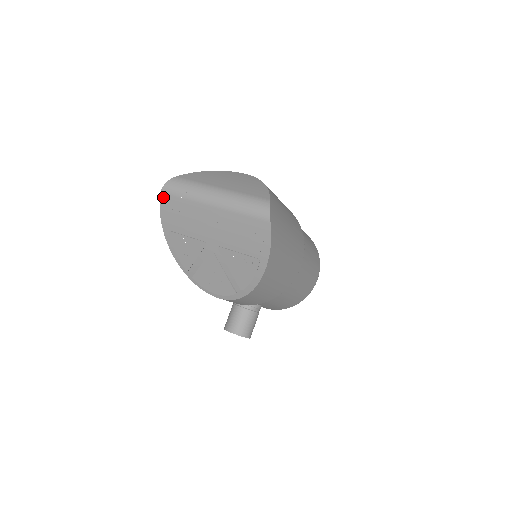
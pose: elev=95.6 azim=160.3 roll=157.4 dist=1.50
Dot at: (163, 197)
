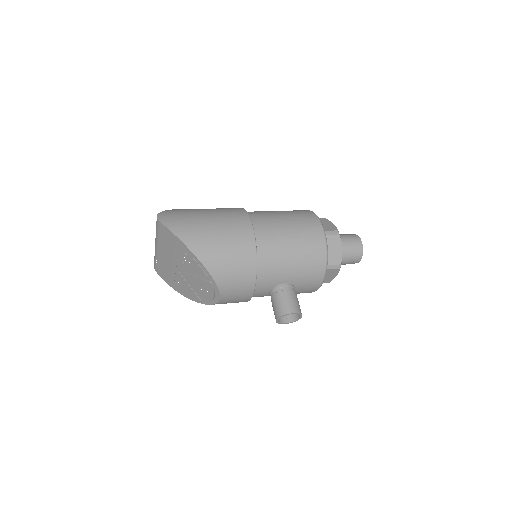
Dot at: (158, 273)
